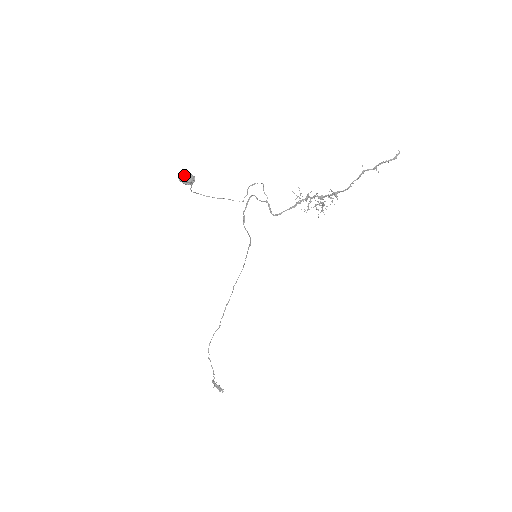
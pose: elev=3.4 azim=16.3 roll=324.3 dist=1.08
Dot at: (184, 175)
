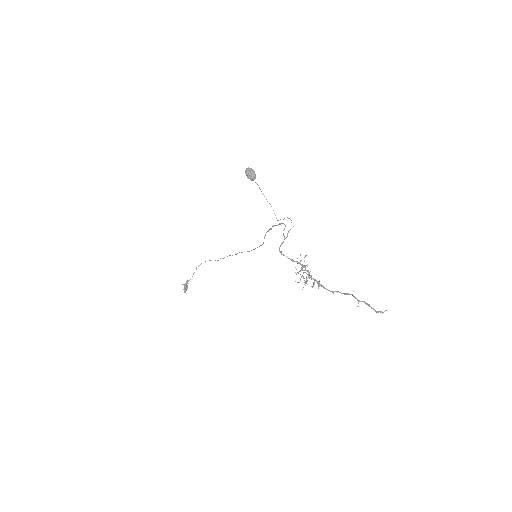
Dot at: (250, 171)
